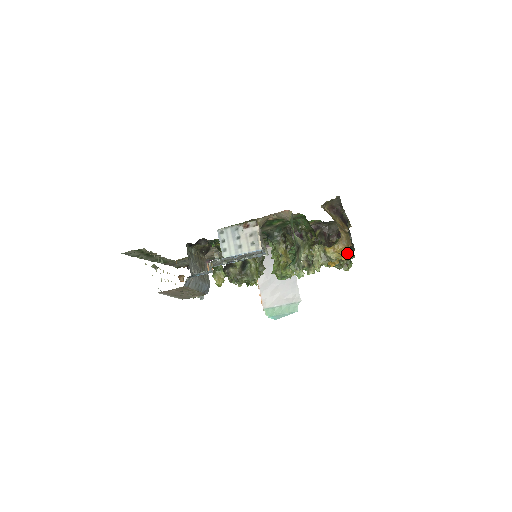
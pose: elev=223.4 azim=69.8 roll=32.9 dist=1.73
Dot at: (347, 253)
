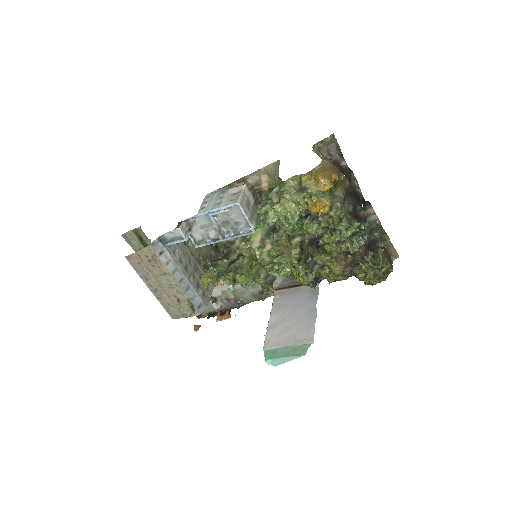
Dot at: (325, 177)
